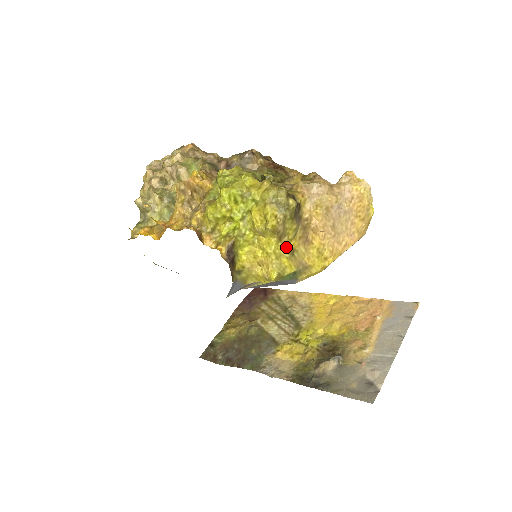
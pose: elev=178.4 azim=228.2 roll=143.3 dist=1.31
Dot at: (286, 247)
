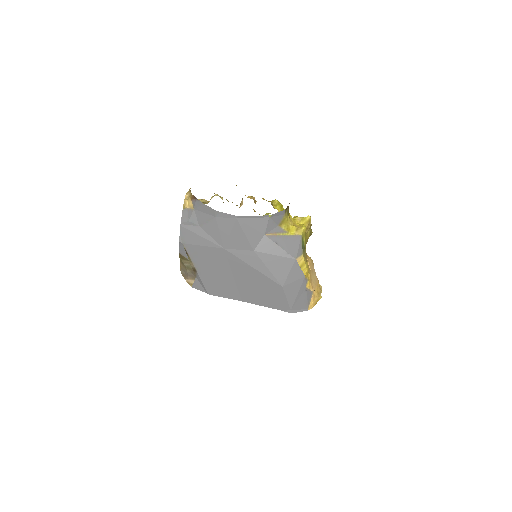
Dot at: occluded
